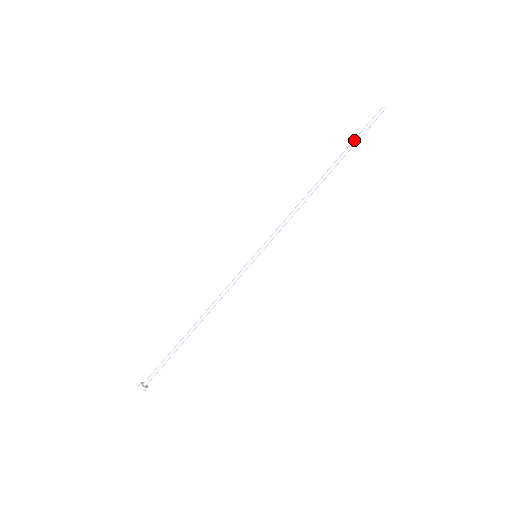
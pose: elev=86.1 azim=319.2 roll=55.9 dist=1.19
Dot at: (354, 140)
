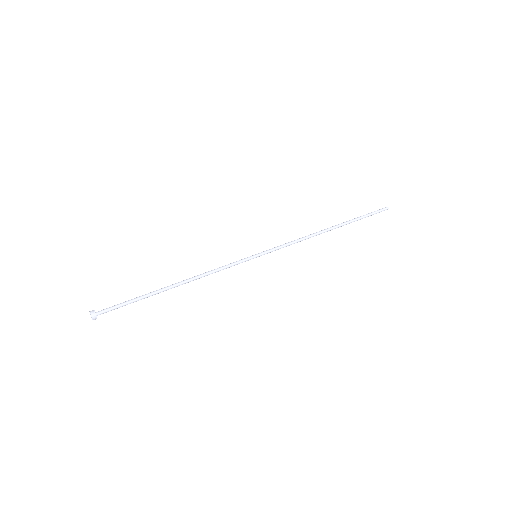
Dot at: (361, 216)
